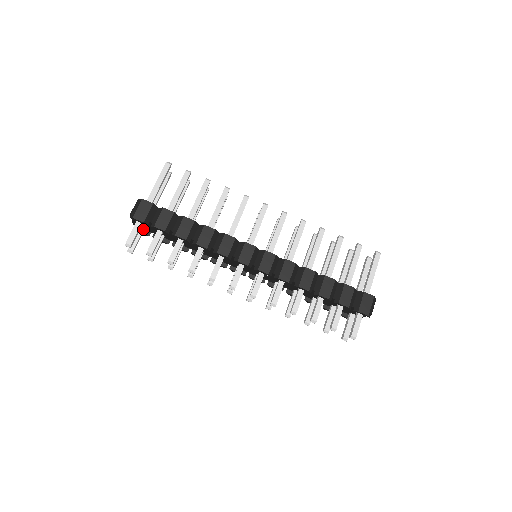
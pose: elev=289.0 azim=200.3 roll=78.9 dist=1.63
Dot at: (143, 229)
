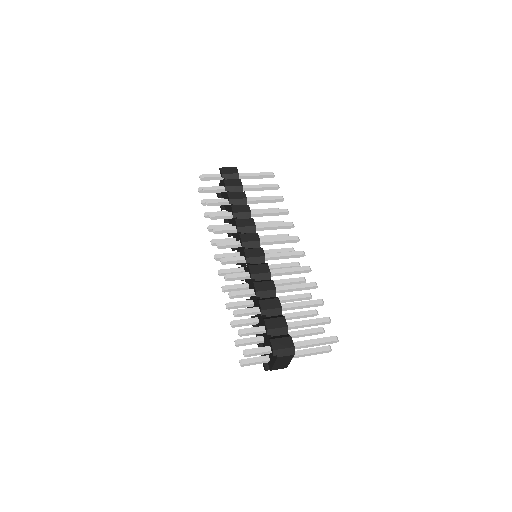
Dot at: occluded
